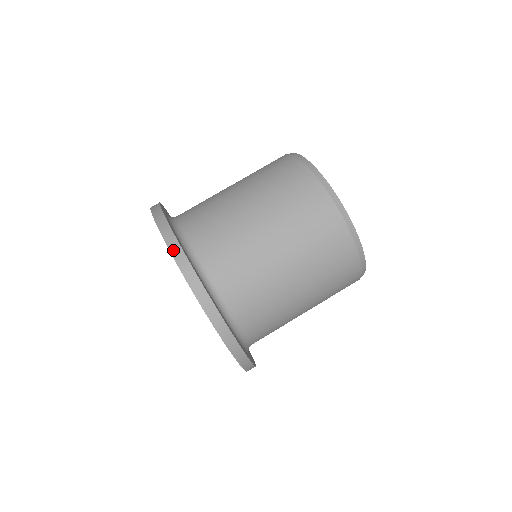
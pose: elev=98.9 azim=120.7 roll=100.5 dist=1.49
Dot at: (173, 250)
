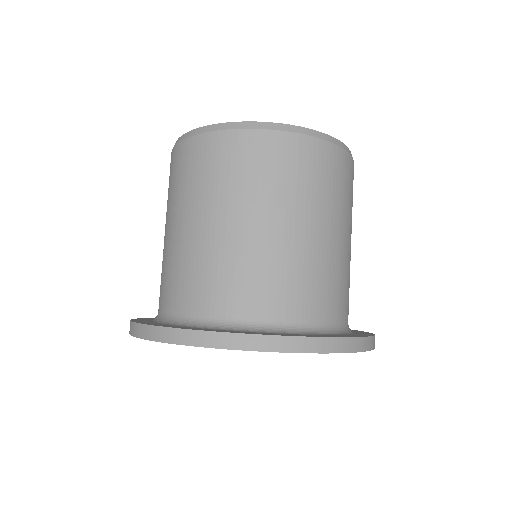
Dot at: (352, 348)
